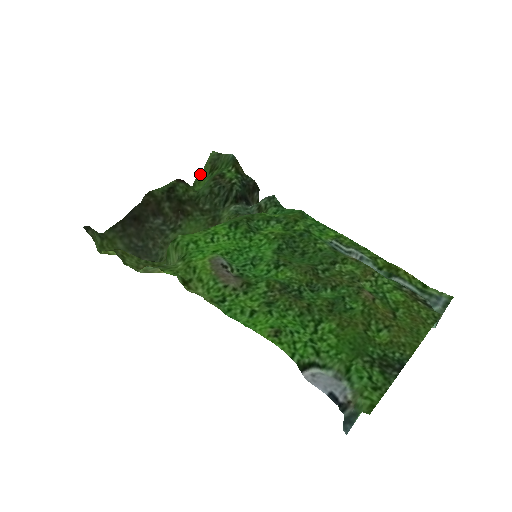
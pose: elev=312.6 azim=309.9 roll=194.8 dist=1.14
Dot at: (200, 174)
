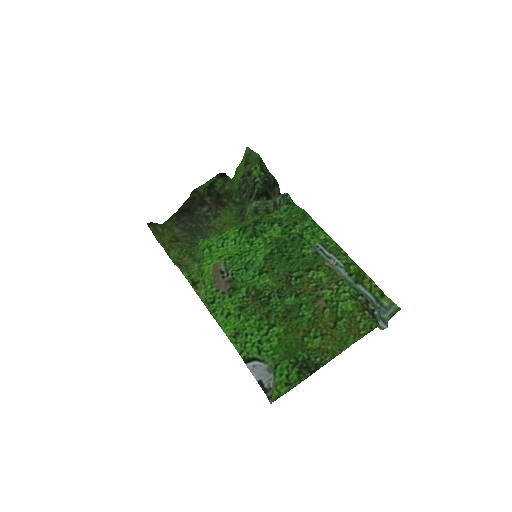
Dot at: (239, 165)
